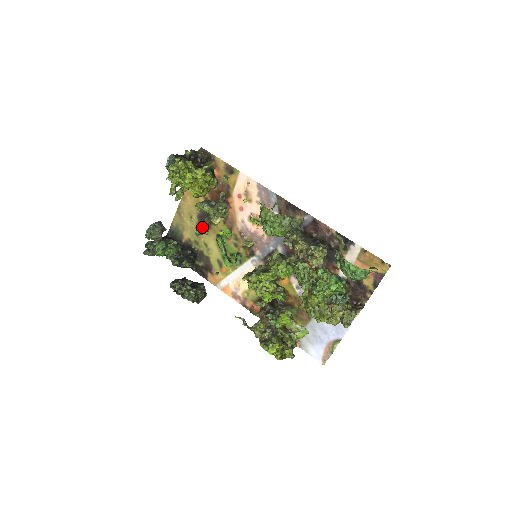
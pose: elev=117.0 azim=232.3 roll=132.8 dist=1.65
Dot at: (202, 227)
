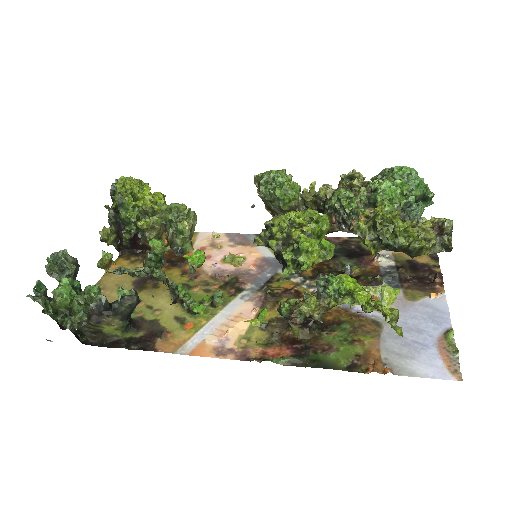
Dot at: (161, 240)
